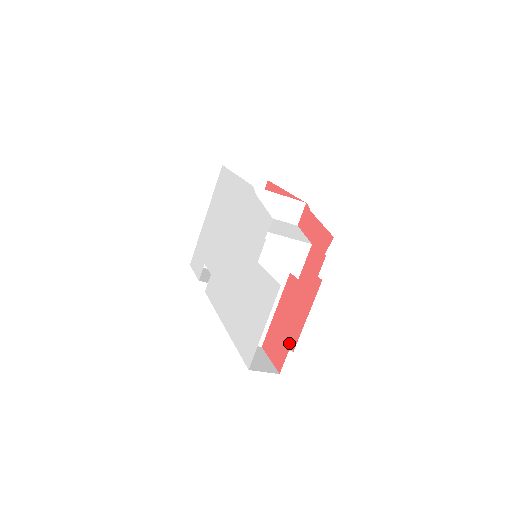
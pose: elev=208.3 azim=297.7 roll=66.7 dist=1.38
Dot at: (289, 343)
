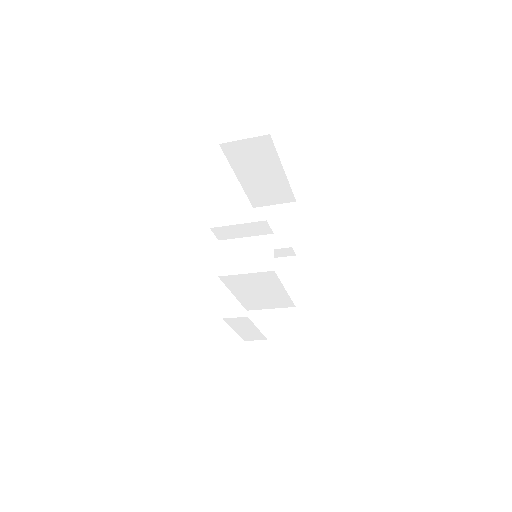
Dot at: occluded
